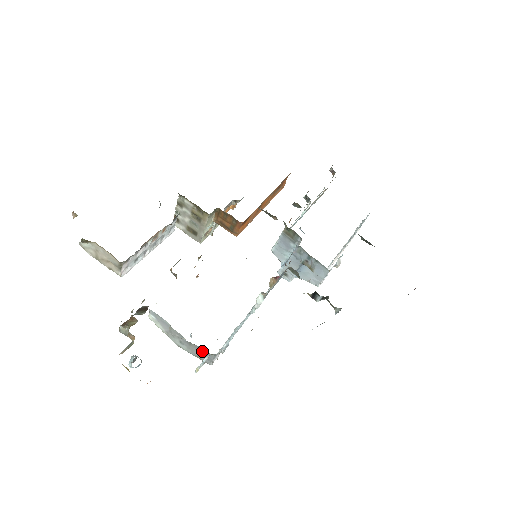
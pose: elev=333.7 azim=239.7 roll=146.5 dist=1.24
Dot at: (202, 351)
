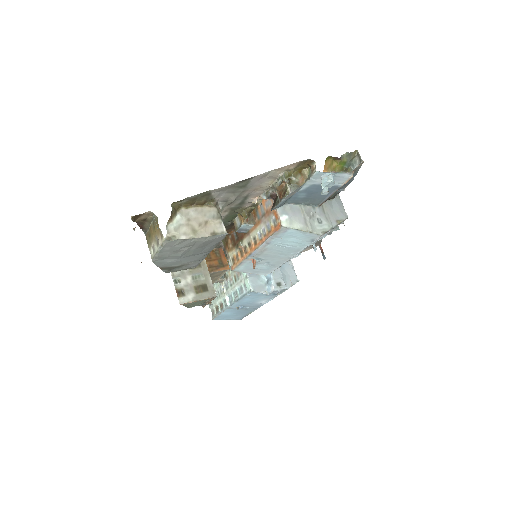
Dot at: (332, 205)
